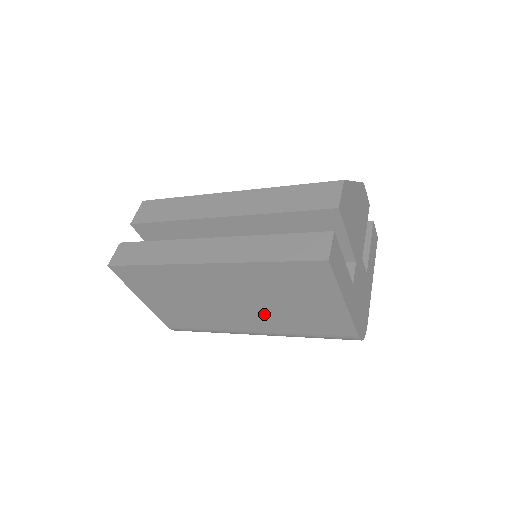
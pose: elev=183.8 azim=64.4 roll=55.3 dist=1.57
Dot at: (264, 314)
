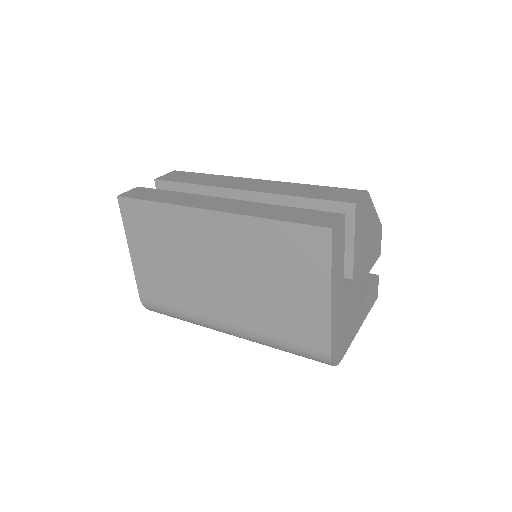
Dot at: (243, 297)
